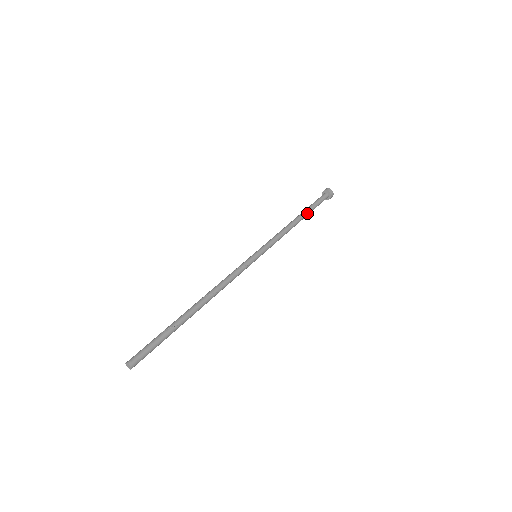
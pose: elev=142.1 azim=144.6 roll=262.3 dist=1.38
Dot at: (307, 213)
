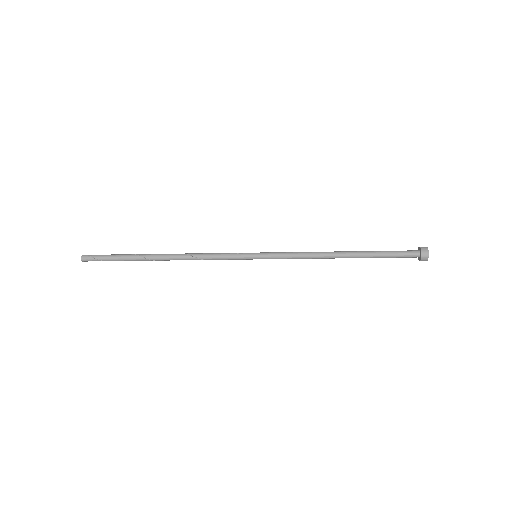
Dot at: (362, 252)
